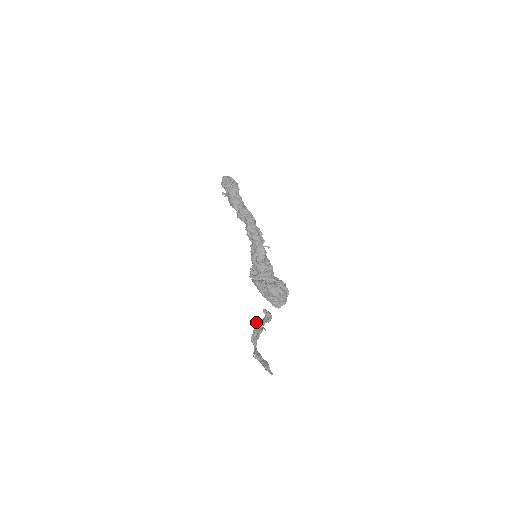
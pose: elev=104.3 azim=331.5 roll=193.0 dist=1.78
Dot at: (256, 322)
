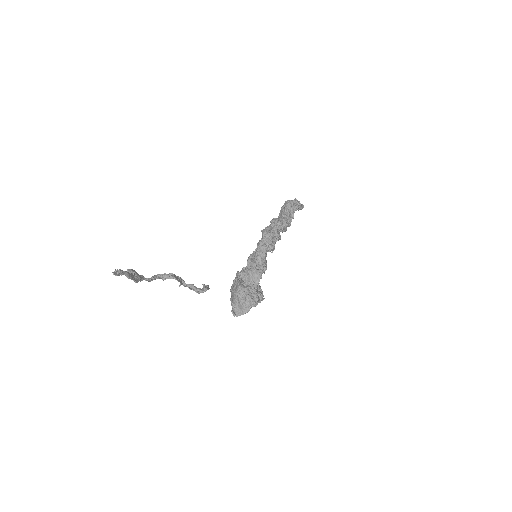
Dot at: occluded
